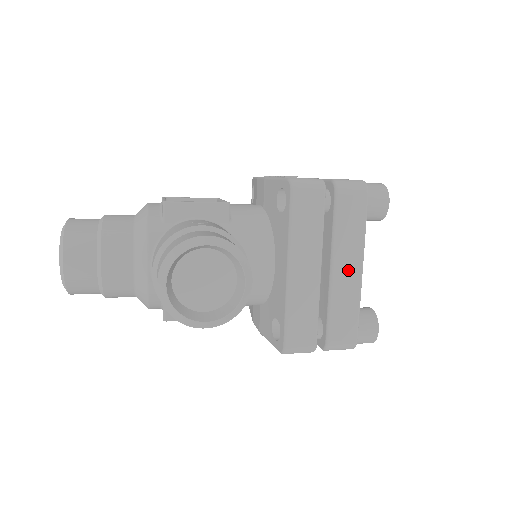
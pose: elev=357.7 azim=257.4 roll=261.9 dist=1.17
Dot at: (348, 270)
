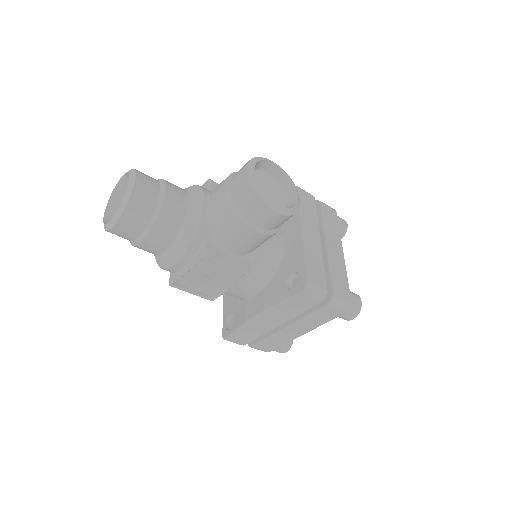
Dot at: (336, 249)
